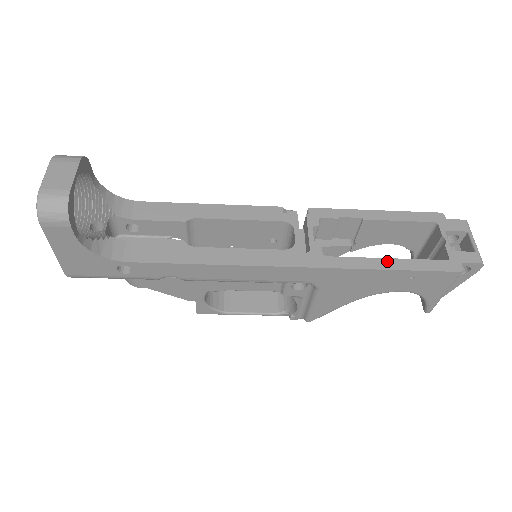
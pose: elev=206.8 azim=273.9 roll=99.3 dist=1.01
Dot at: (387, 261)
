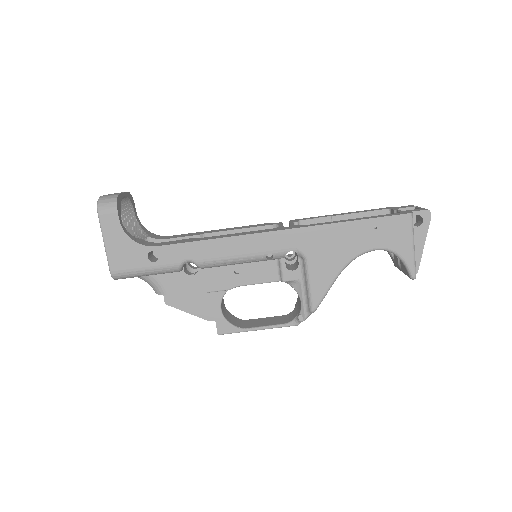
Dot at: (351, 219)
